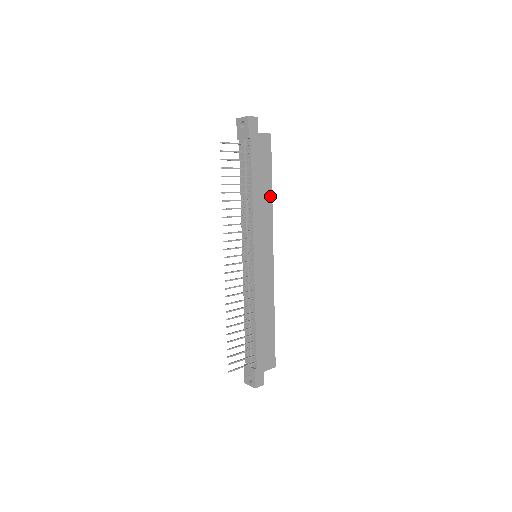
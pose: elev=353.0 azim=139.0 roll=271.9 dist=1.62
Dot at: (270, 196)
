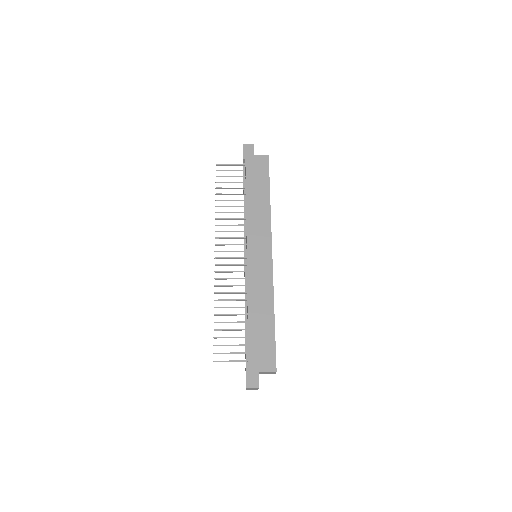
Dot at: (268, 202)
